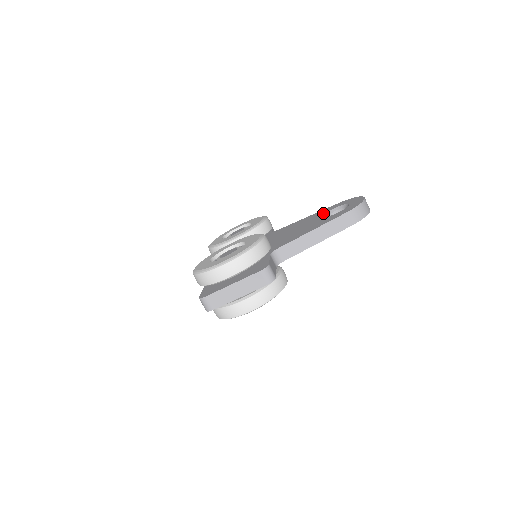
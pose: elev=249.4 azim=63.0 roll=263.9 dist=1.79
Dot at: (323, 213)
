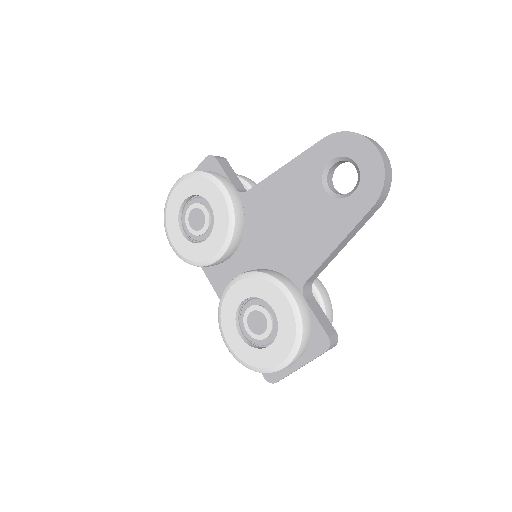
Dot at: (315, 174)
